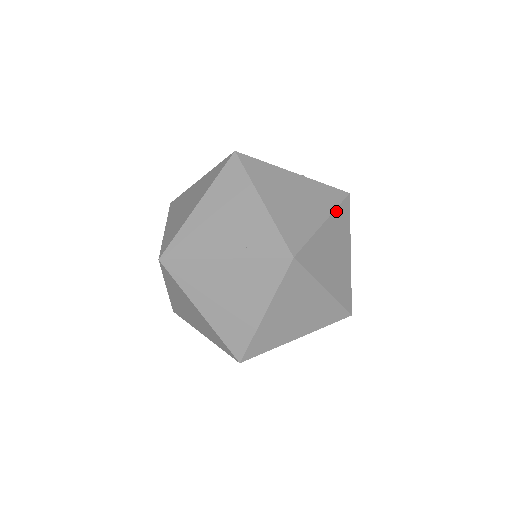
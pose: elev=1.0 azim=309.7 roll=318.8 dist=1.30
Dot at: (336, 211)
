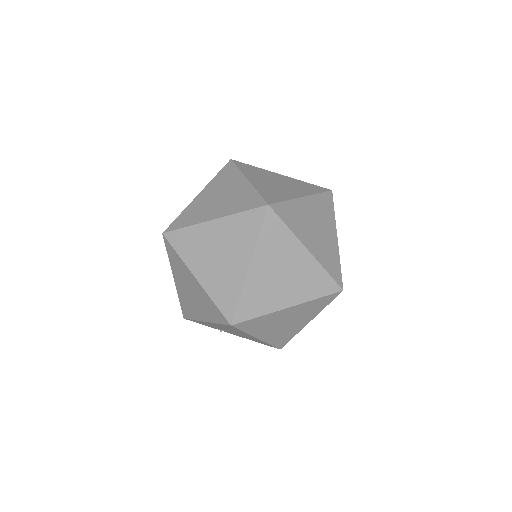
Dot at: (317, 196)
